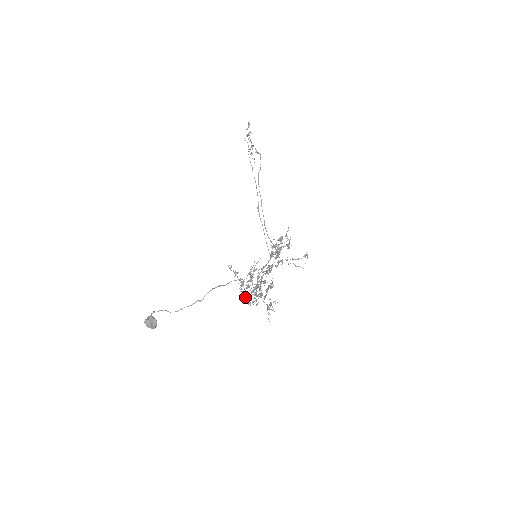
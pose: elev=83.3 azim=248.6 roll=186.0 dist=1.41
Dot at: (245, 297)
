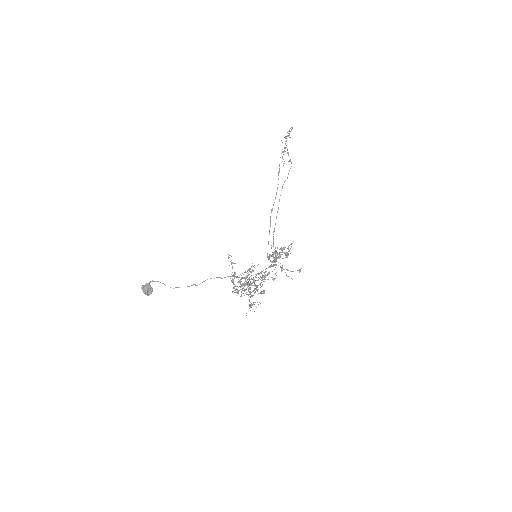
Dot at: (233, 287)
